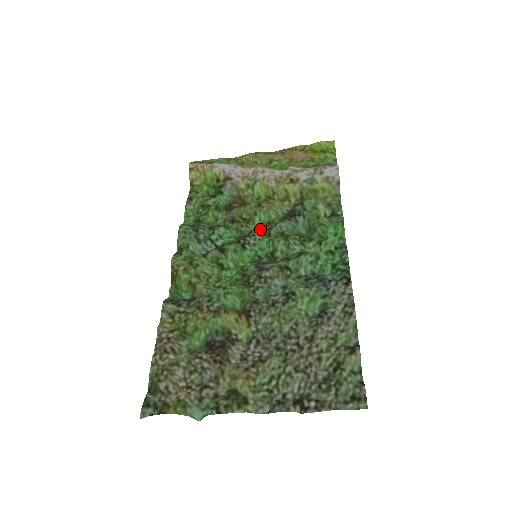
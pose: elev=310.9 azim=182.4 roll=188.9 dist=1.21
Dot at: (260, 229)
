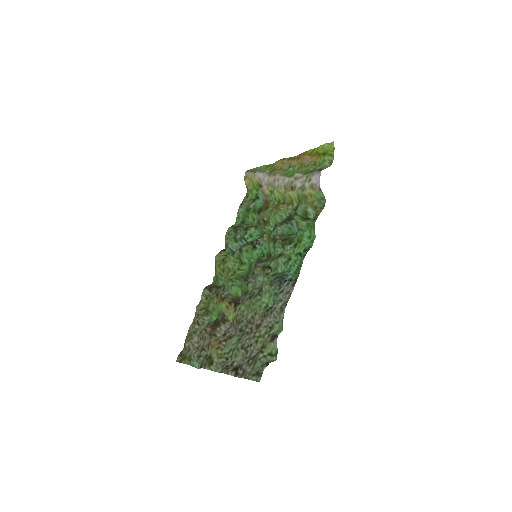
Dot at: occluded
